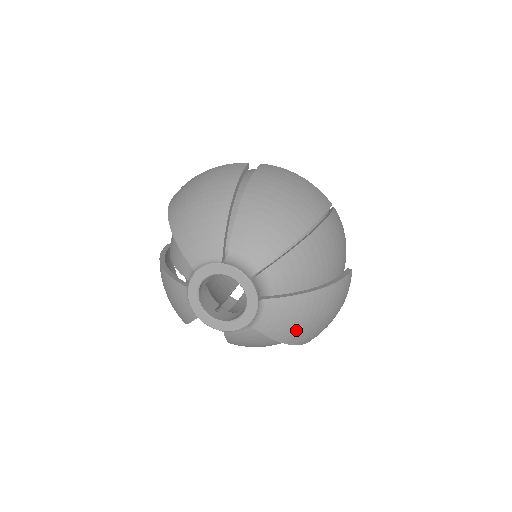
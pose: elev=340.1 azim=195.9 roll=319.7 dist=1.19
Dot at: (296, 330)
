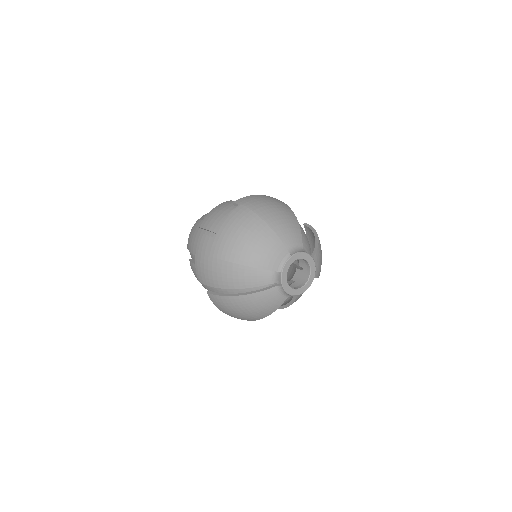
Dot at: occluded
